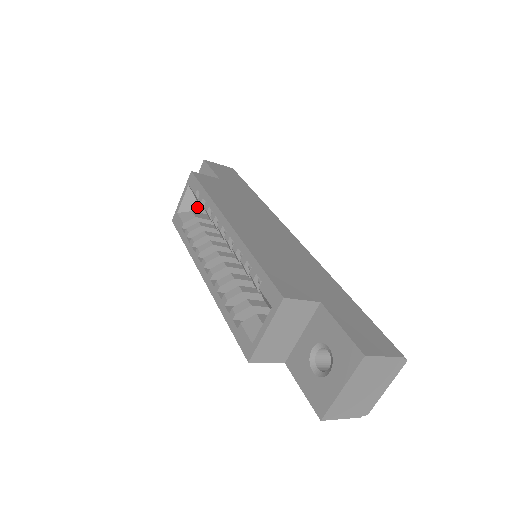
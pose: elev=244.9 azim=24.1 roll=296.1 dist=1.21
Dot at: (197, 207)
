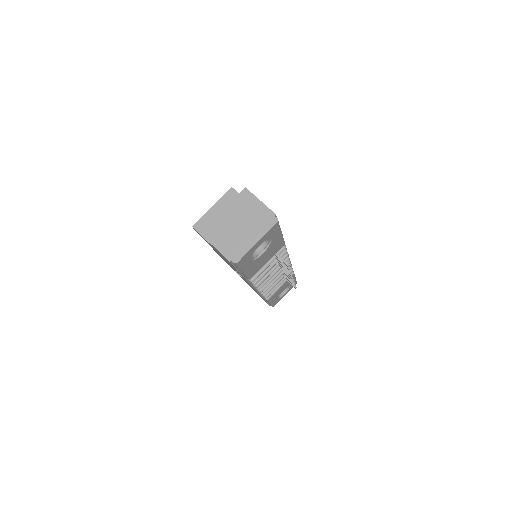
Dot at: occluded
